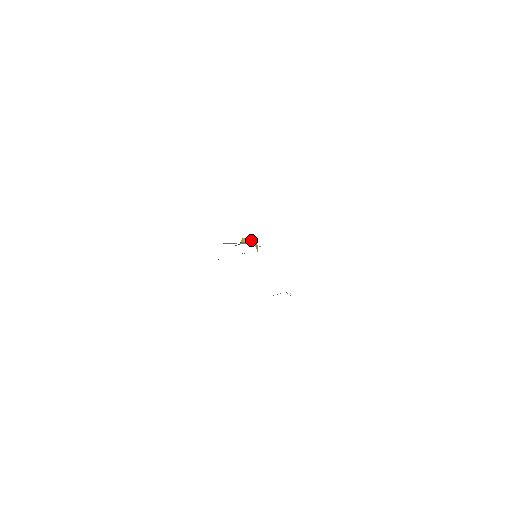
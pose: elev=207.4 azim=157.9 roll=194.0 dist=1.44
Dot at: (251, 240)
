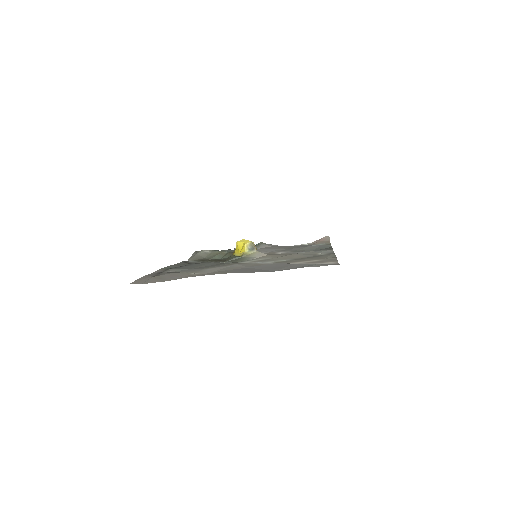
Dot at: (251, 247)
